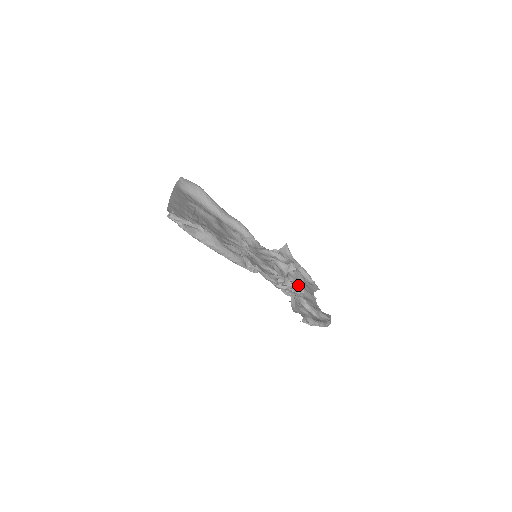
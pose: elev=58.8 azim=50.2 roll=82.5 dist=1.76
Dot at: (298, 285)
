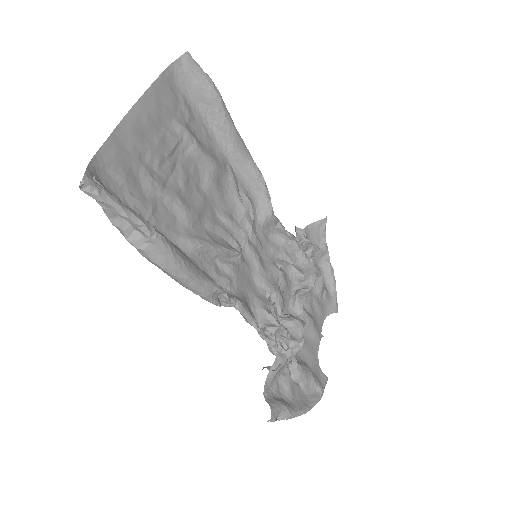
Dot at: (298, 335)
